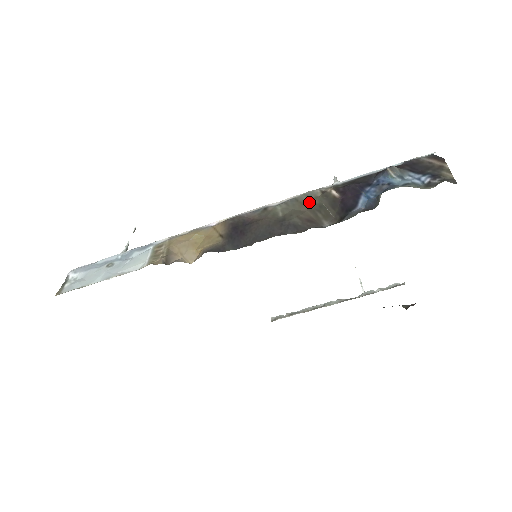
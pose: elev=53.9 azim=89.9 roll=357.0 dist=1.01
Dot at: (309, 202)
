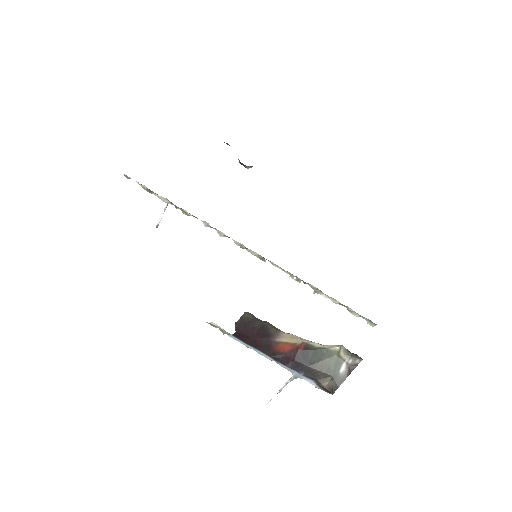
Dot at: occluded
